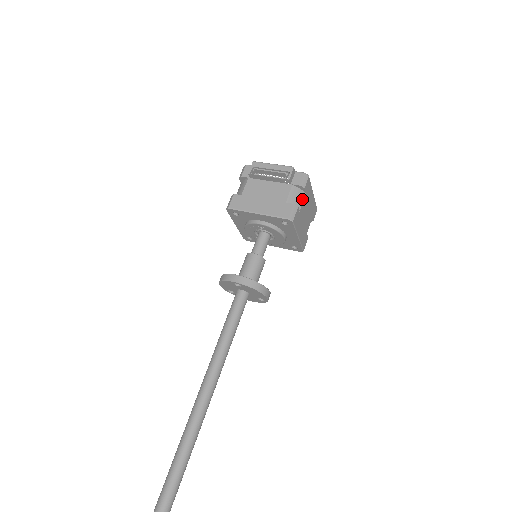
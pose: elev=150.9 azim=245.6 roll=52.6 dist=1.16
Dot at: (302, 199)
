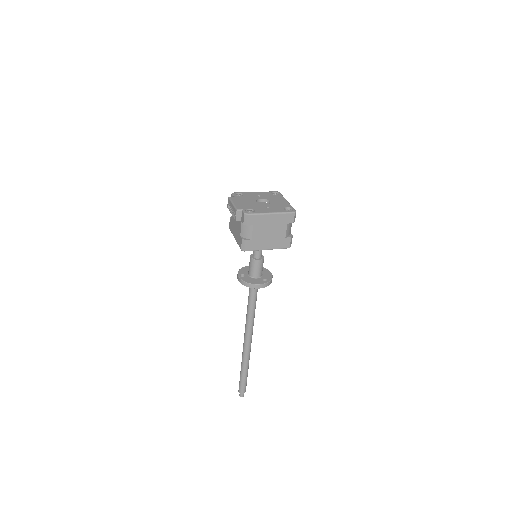
Dot at: (251, 231)
